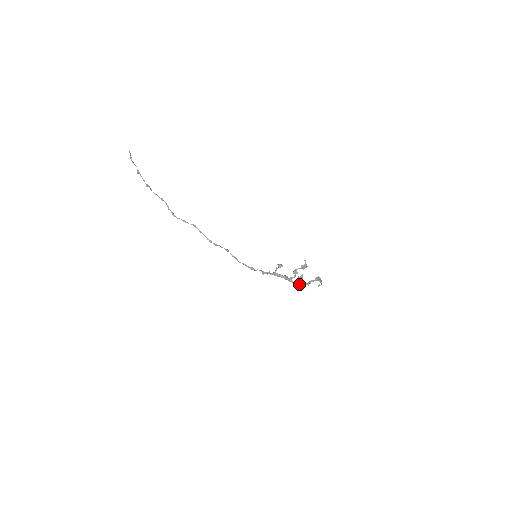
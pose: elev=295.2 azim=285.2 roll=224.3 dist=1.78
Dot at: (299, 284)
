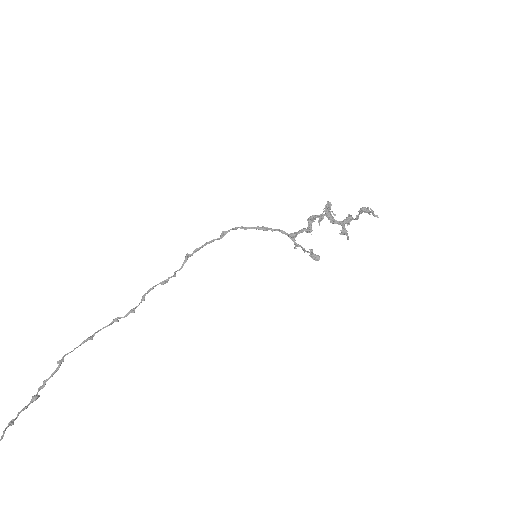
Dot at: (331, 216)
